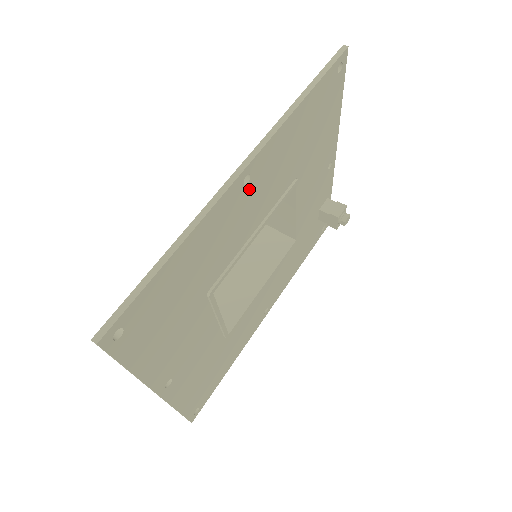
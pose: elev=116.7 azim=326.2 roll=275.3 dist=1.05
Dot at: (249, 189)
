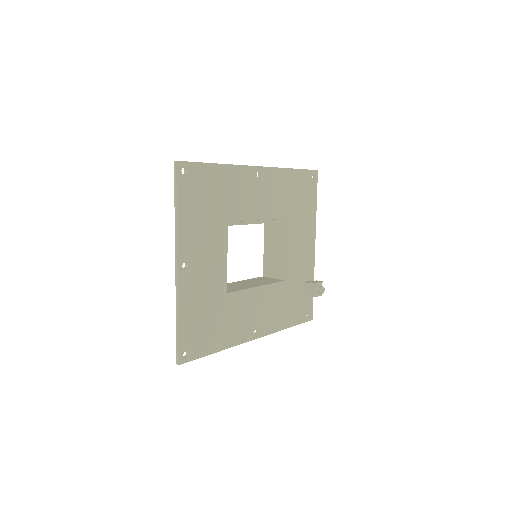
Dot at: (259, 183)
